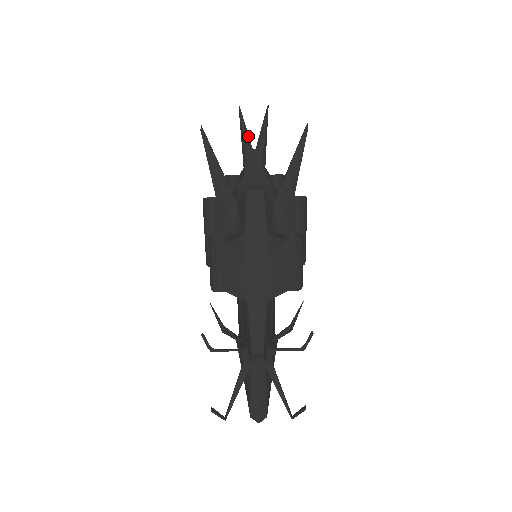
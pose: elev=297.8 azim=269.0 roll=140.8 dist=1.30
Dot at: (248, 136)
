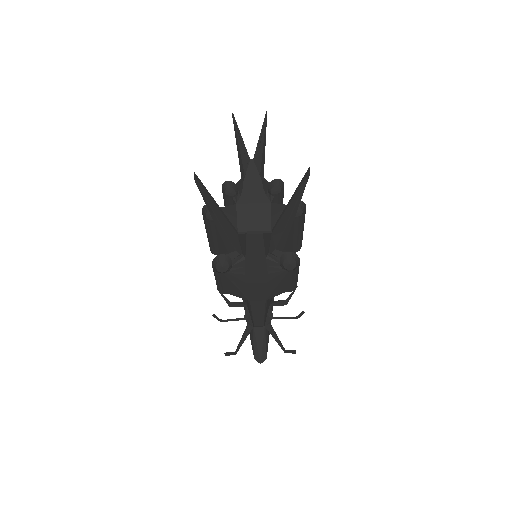
Dot at: (244, 147)
